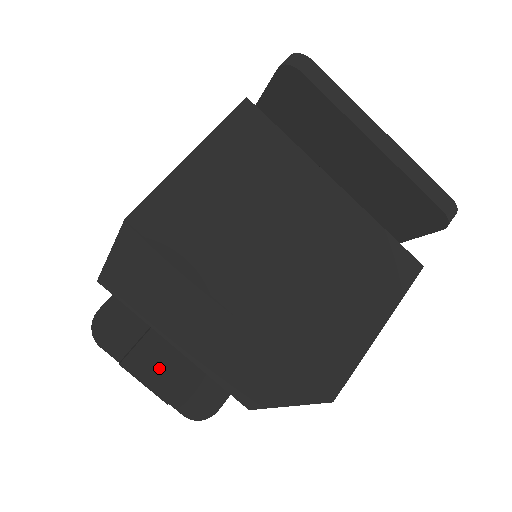
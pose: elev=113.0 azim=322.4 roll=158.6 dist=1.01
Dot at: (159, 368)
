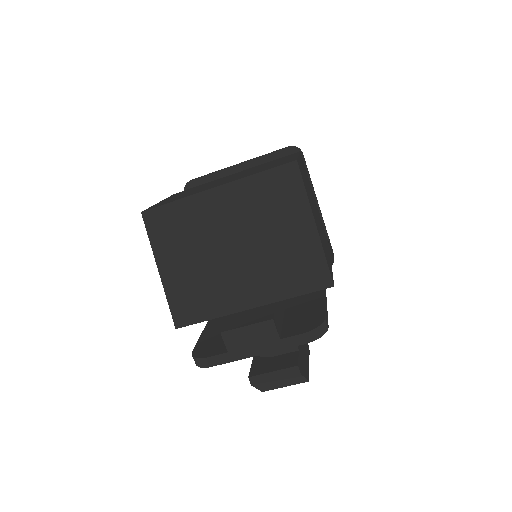
Dot at: (250, 317)
